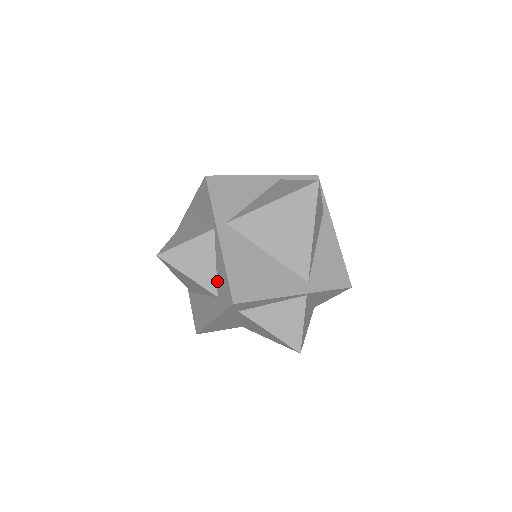
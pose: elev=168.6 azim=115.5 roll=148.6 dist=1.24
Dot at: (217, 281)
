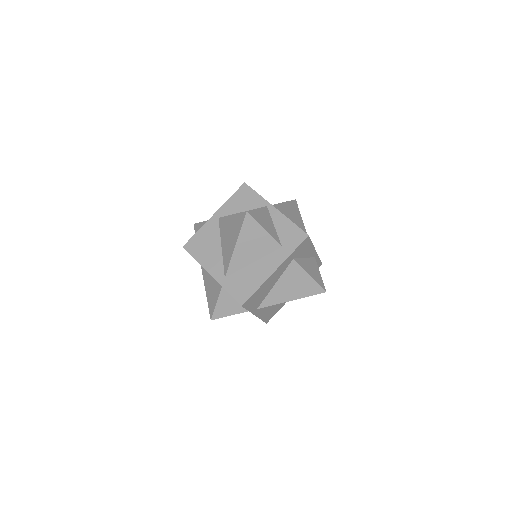
Dot at: (279, 236)
